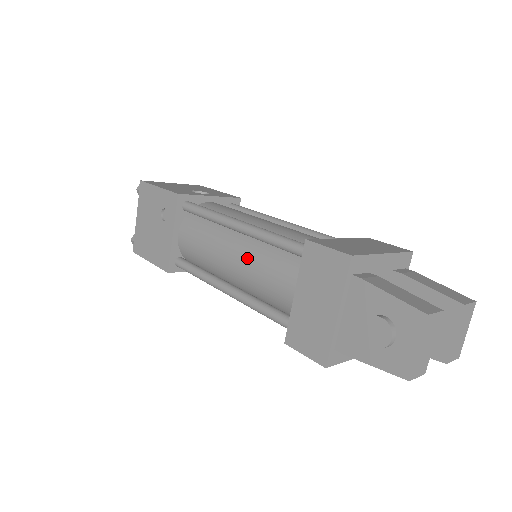
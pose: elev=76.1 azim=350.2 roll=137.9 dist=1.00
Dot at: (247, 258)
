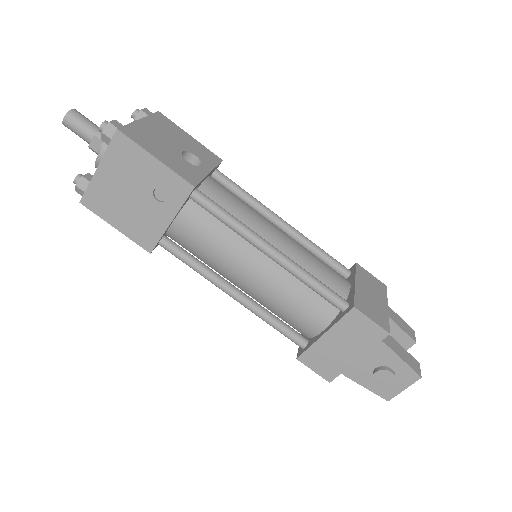
Dot at: (274, 284)
